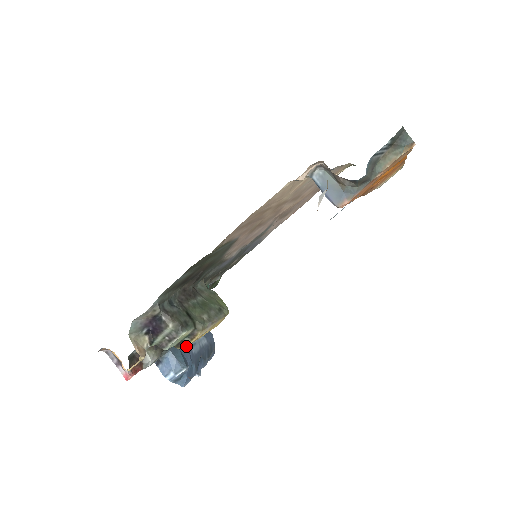
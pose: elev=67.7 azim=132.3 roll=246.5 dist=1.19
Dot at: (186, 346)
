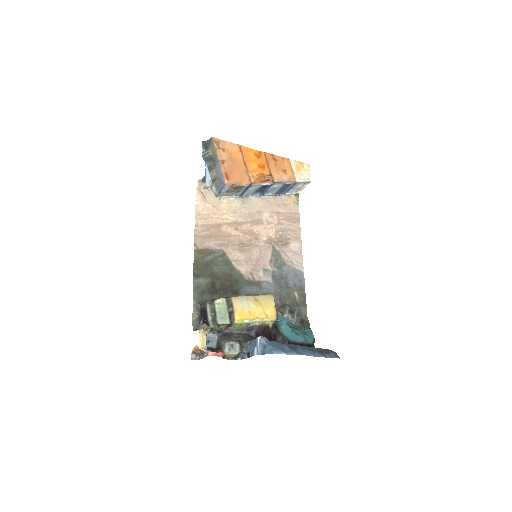
Dot at: (234, 314)
